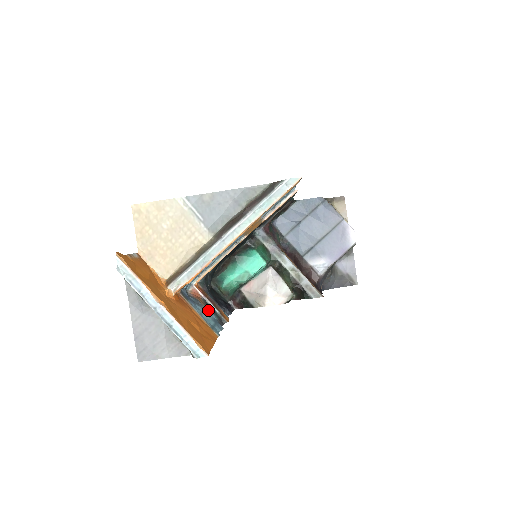
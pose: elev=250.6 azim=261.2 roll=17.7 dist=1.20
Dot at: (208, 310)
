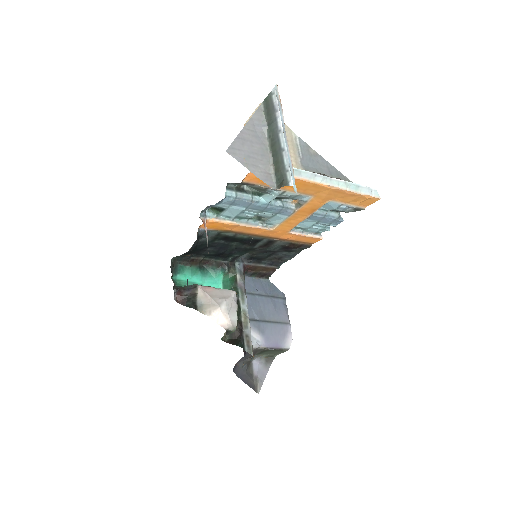
Dot at: occluded
